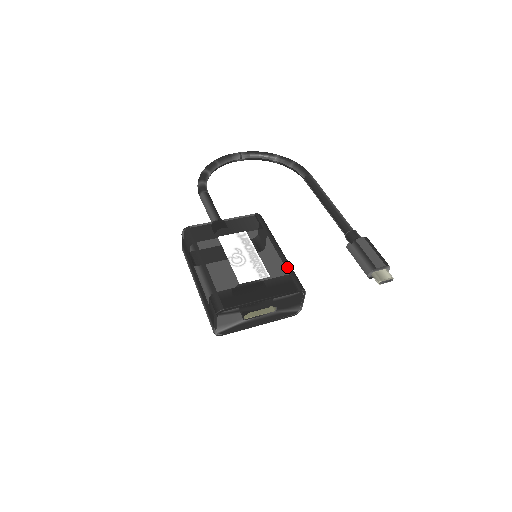
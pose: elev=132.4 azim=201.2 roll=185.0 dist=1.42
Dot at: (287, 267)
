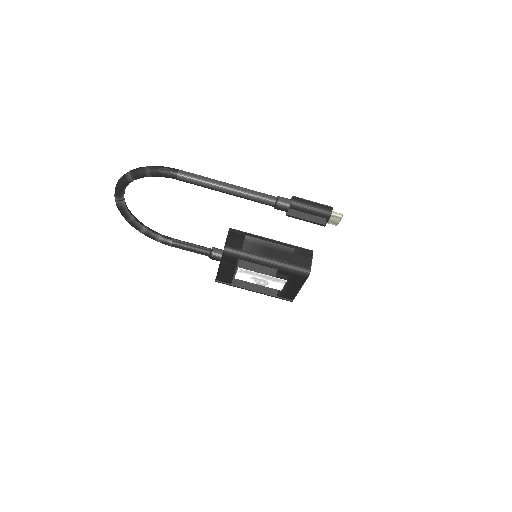
Dot at: (286, 271)
